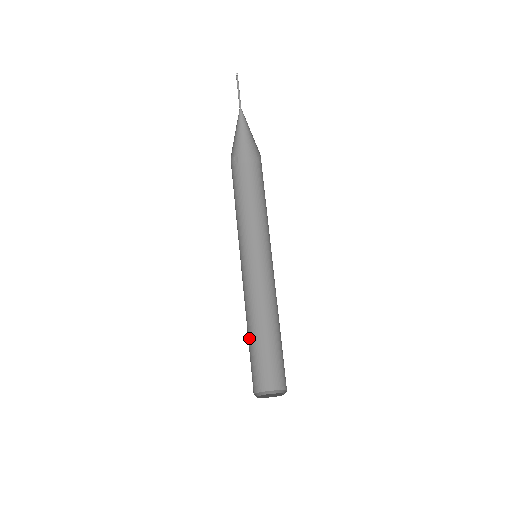
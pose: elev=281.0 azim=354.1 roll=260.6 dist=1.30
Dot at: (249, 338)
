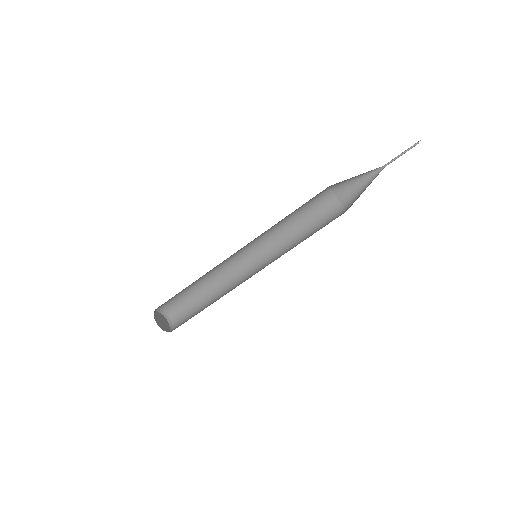
Dot at: occluded
